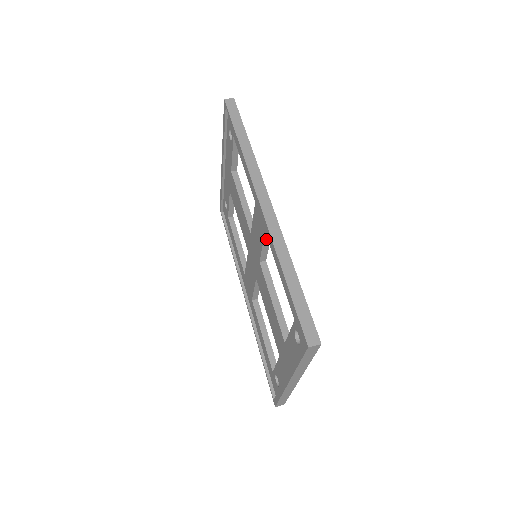
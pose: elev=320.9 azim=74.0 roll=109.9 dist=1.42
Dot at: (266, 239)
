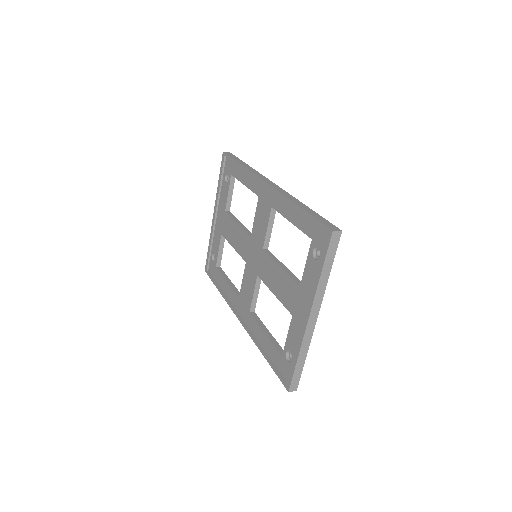
Dot at: (271, 217)
